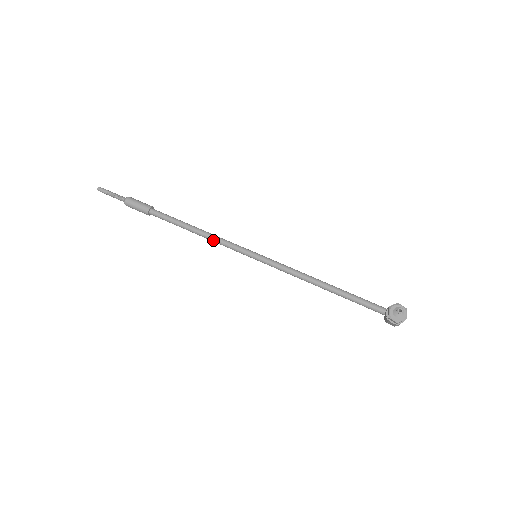
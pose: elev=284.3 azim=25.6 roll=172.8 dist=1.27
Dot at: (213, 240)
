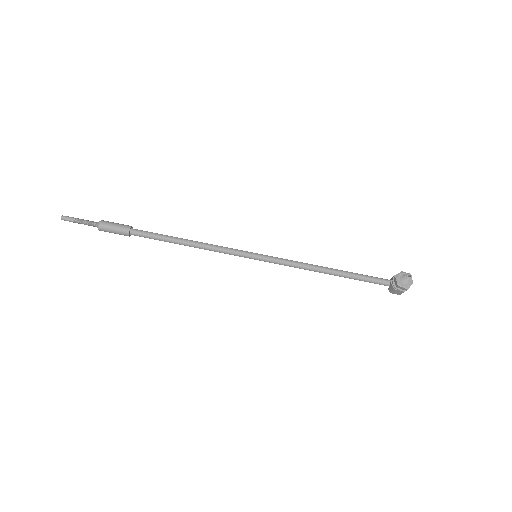
Dot at: (208, 249)
